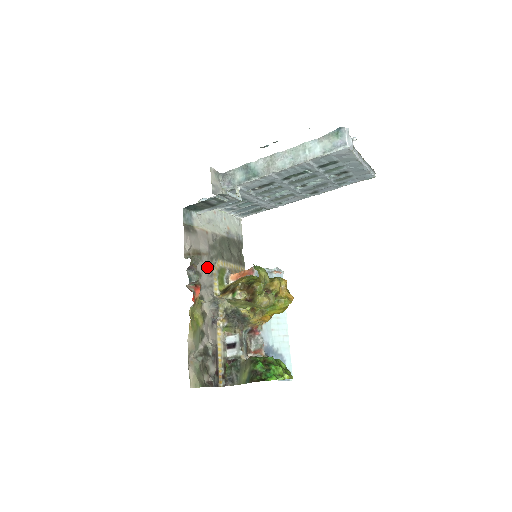
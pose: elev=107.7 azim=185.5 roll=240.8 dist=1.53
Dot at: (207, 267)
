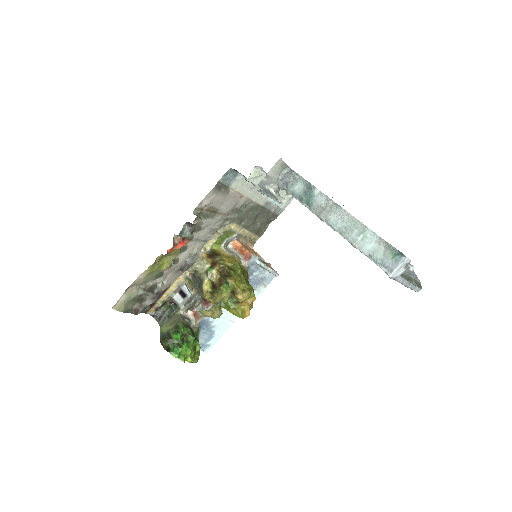
Dot at: (214, 225)
